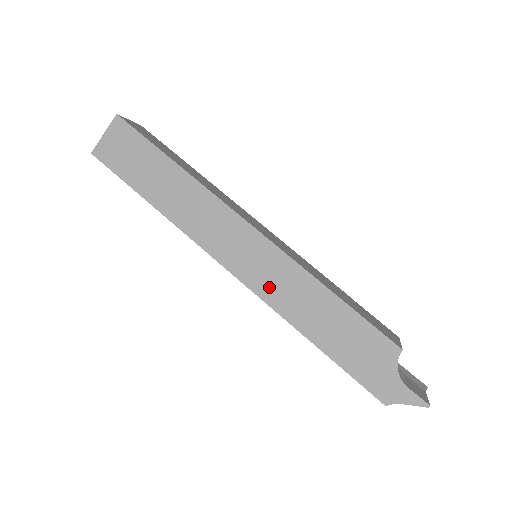
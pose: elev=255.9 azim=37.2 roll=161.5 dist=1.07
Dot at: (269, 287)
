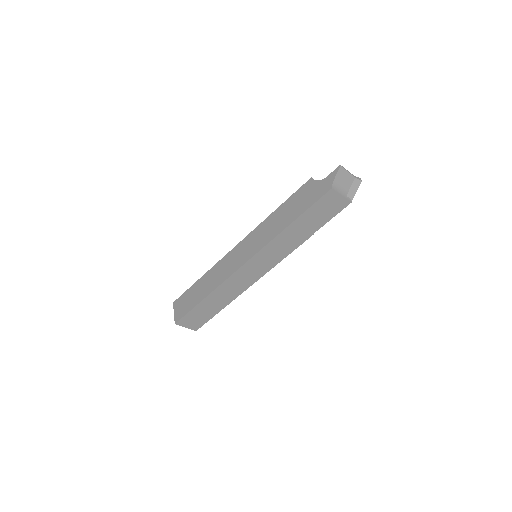
Dot at: (259, 243)
